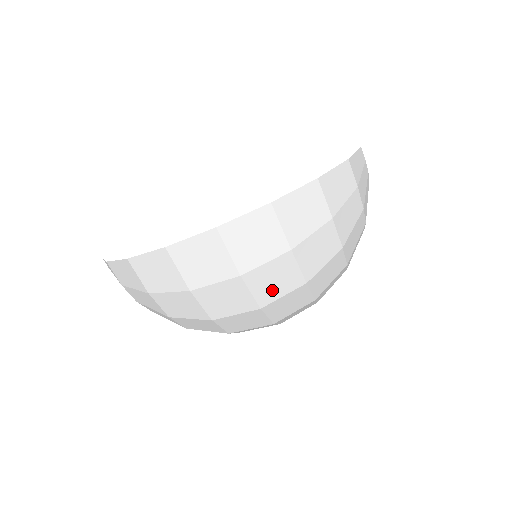
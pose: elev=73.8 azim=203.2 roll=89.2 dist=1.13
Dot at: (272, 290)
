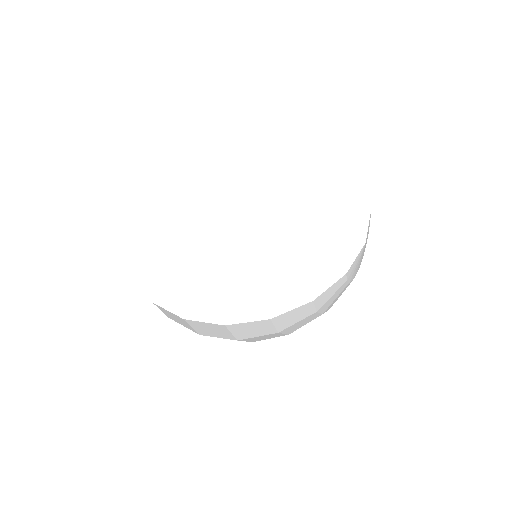
Dot at: occluded
